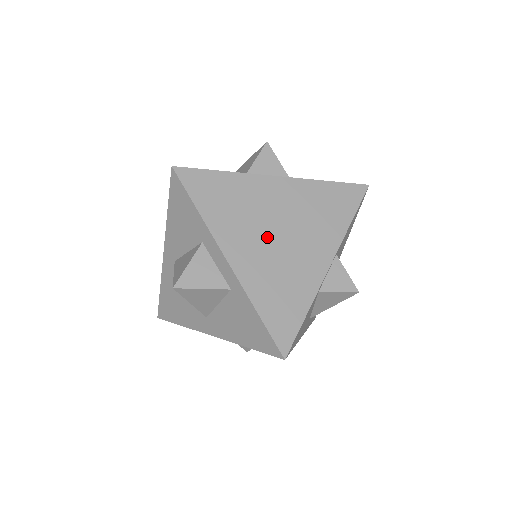
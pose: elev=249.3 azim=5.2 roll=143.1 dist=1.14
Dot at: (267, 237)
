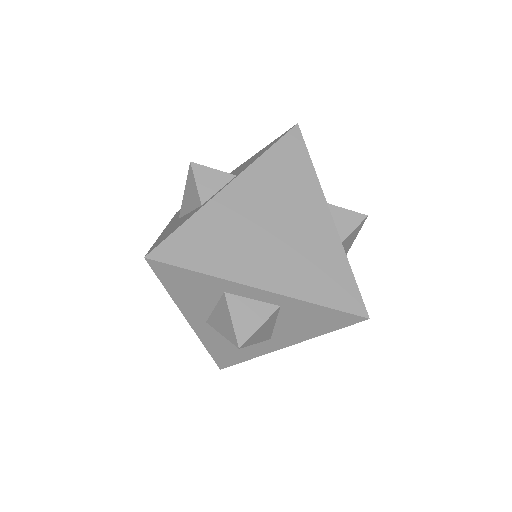
Dot at: (269, 241)
